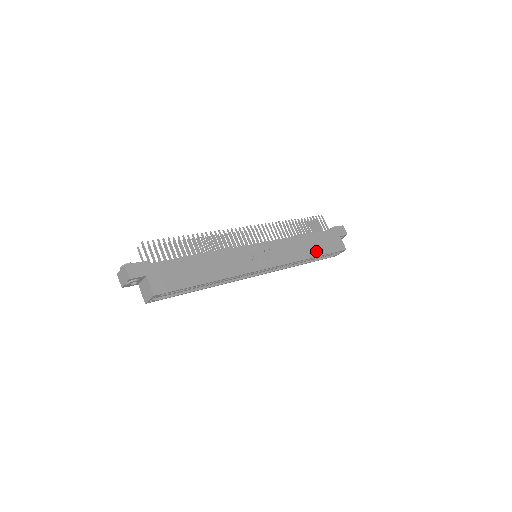
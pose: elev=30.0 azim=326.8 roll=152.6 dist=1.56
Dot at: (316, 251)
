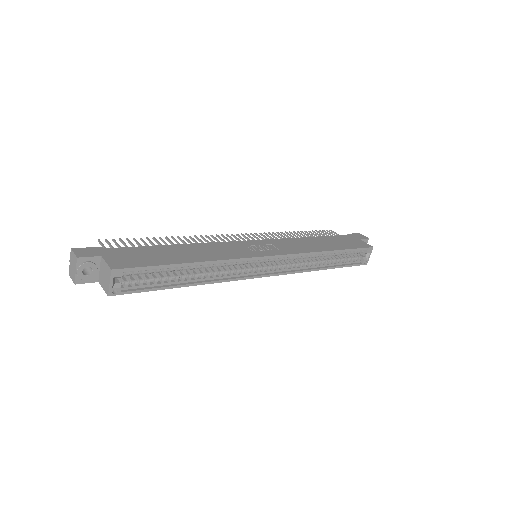
Dot at: (333, 247)
